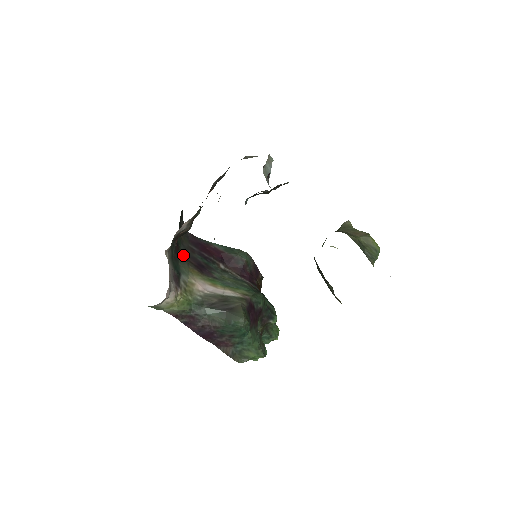
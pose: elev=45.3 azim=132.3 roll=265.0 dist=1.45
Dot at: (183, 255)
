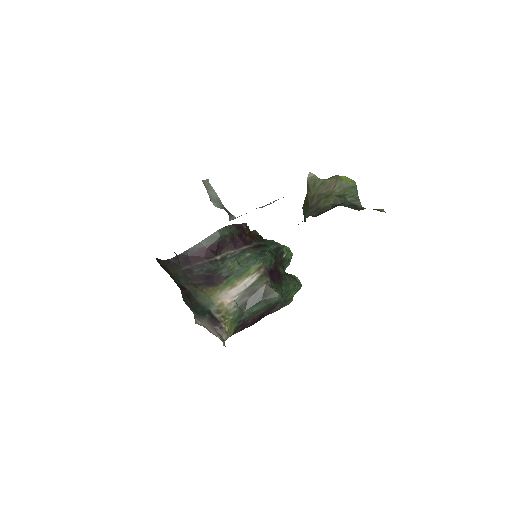
Dot at: (190, 287)
